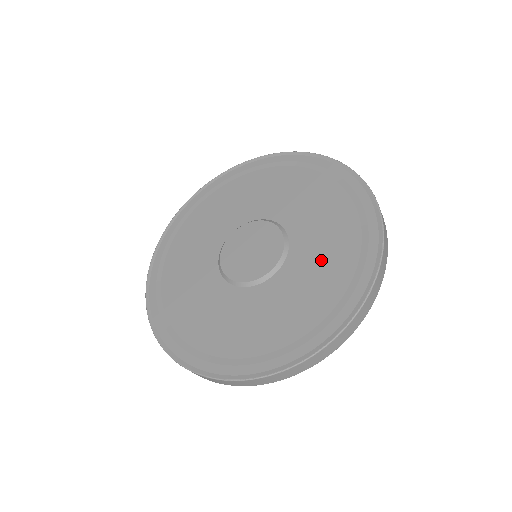
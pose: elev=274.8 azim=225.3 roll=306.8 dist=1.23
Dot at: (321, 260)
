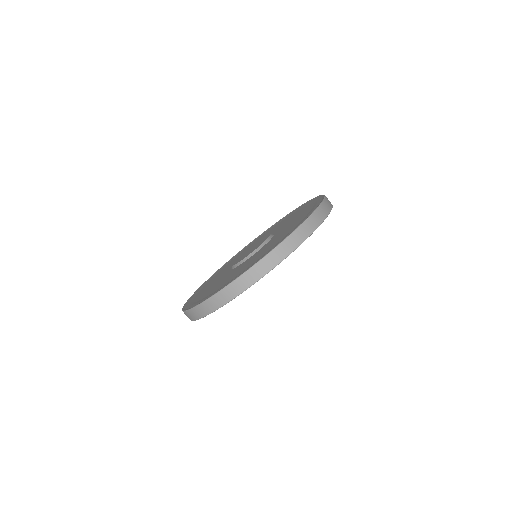
Dot at: (292, 223)
